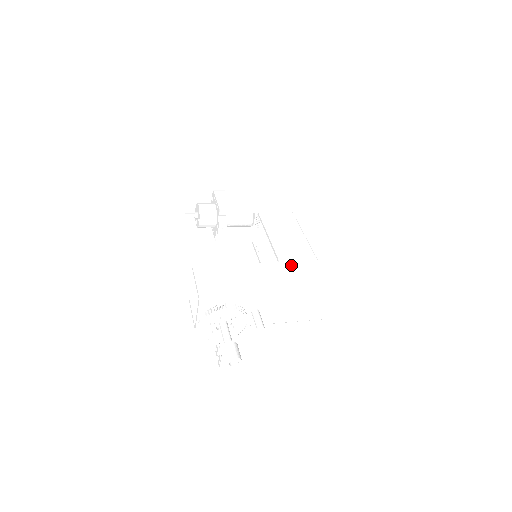
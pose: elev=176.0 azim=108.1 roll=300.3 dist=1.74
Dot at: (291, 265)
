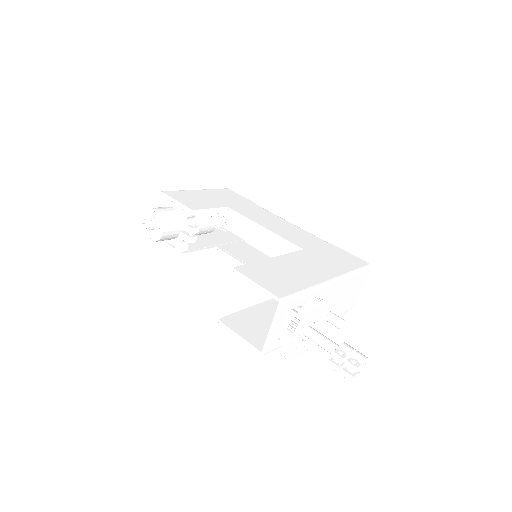
Dot at: (316, 250)
